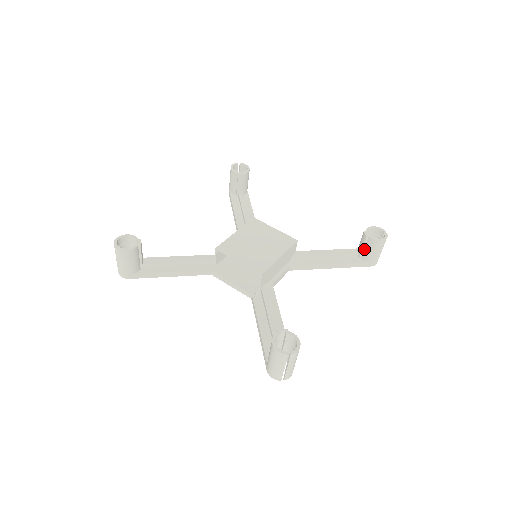
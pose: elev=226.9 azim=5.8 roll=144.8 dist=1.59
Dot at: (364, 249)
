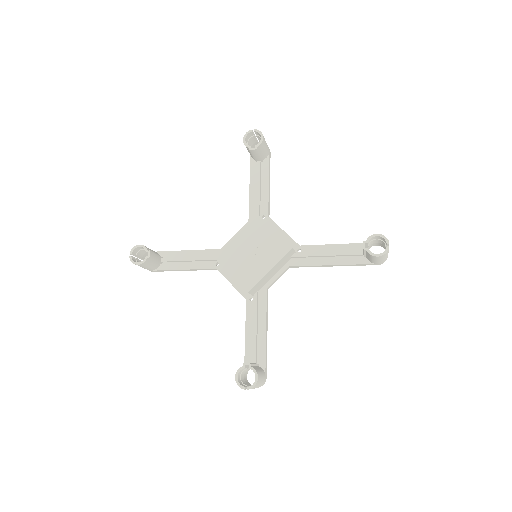
Dot at: (366, 254)
